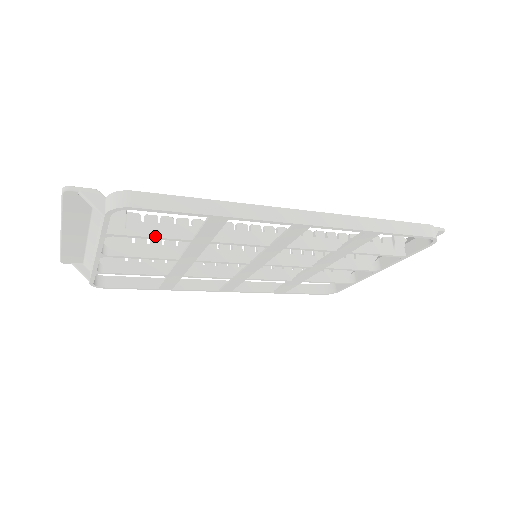
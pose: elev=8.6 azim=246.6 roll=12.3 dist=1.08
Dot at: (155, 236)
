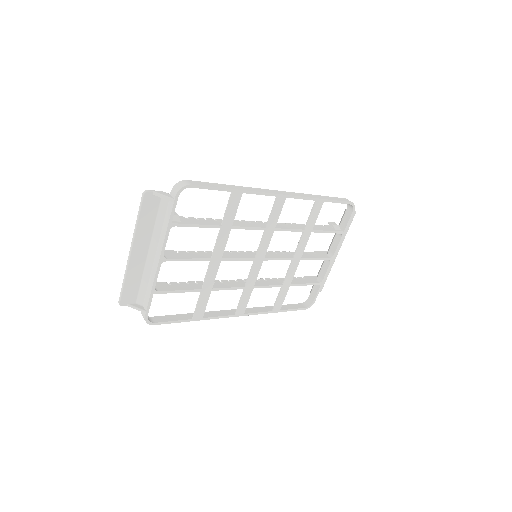
Dot at: (199, 224)
